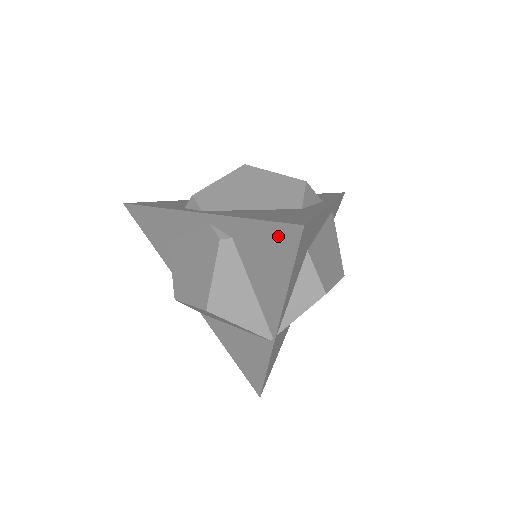
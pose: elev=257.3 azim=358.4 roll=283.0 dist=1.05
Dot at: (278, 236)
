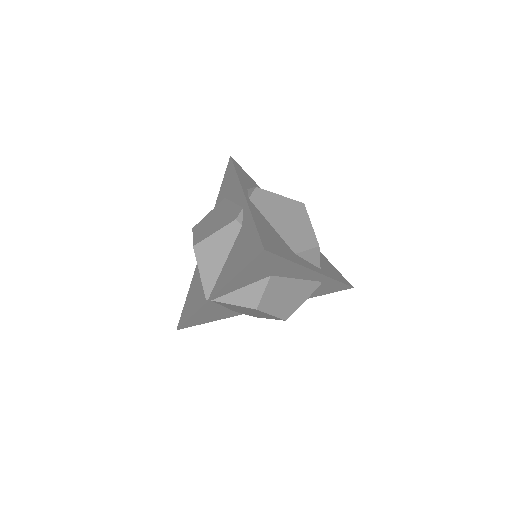
Dot at: (254, 244)
